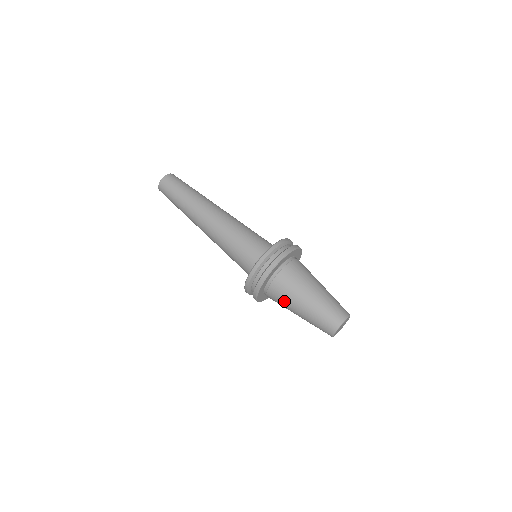
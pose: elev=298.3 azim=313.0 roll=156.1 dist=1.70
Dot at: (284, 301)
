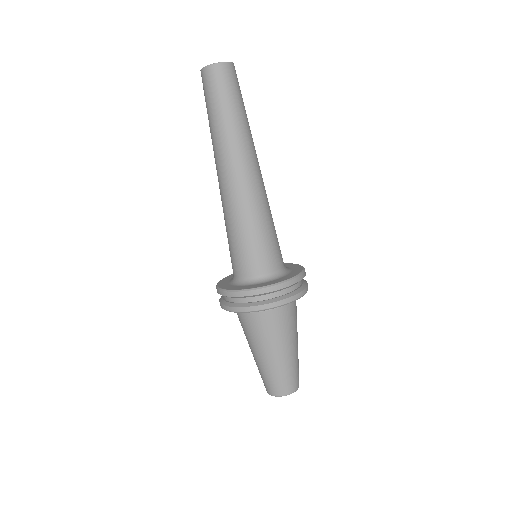
Dot at: (251, 335)
